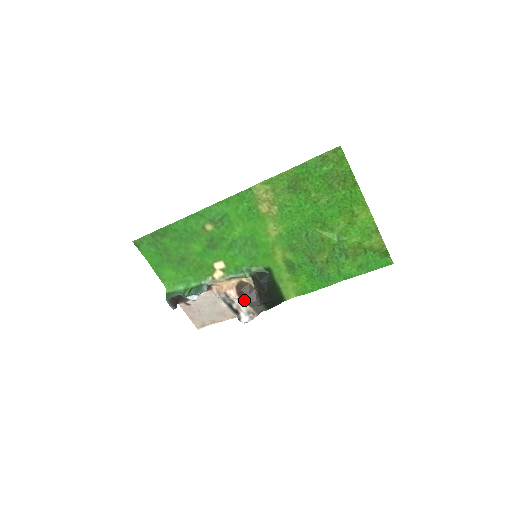
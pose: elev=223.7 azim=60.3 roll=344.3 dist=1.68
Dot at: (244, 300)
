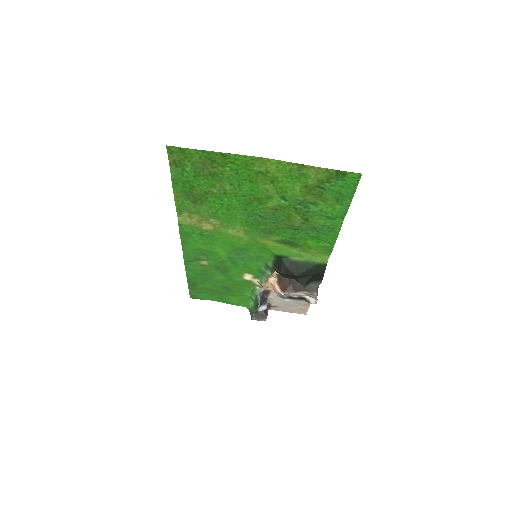
Dot at: (291, 291)
